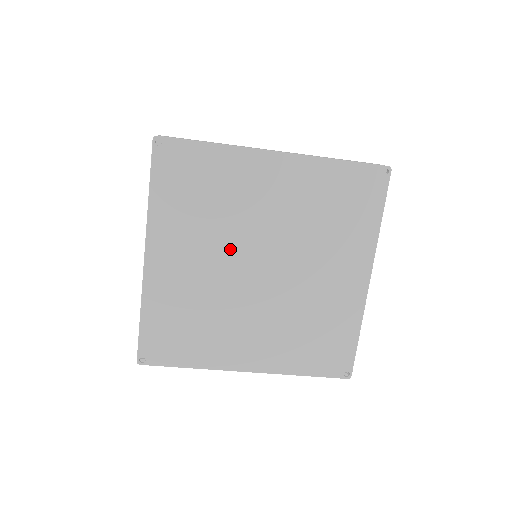
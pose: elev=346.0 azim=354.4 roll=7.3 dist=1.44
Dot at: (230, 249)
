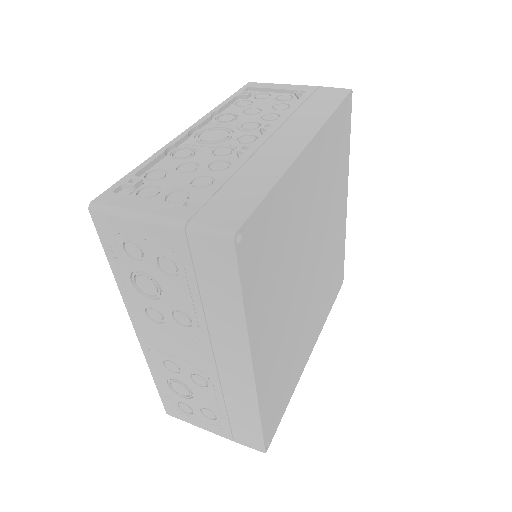
Dot at: (295, 278)
